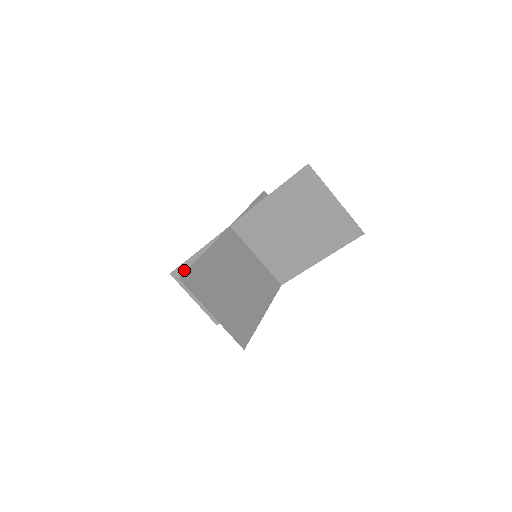
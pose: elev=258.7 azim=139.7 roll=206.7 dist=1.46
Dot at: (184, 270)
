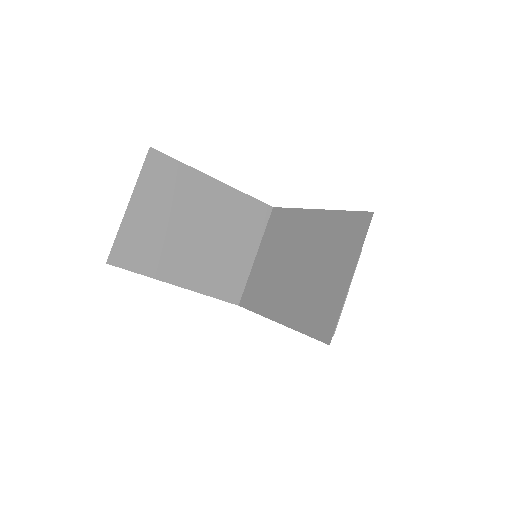
Dot at: occluded
